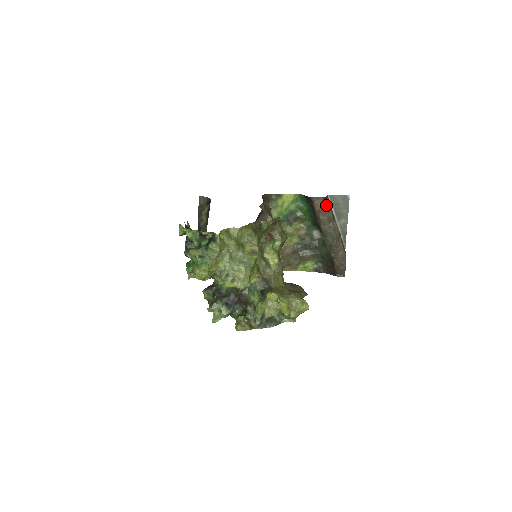
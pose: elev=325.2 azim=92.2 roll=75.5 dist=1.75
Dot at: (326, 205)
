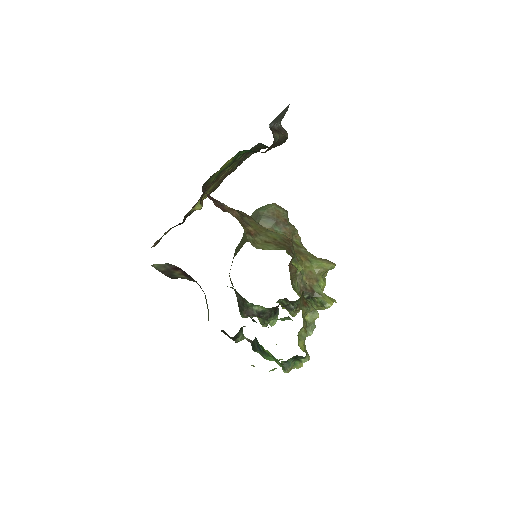
Dot at: (275, 141)
